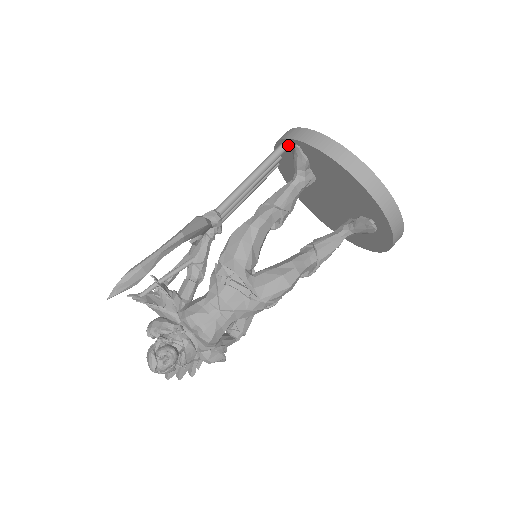
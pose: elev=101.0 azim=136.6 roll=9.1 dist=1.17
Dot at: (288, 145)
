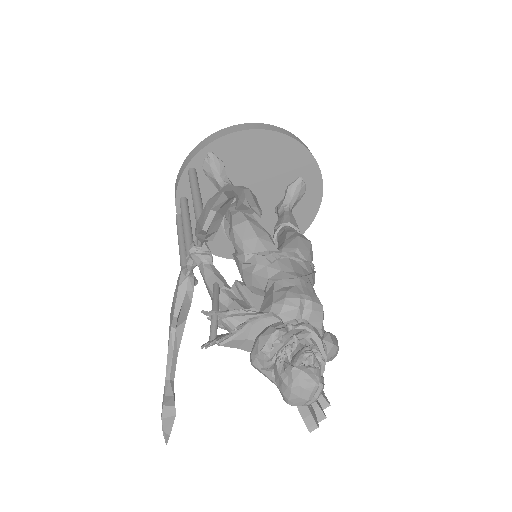
Dot at: (196, 166)
